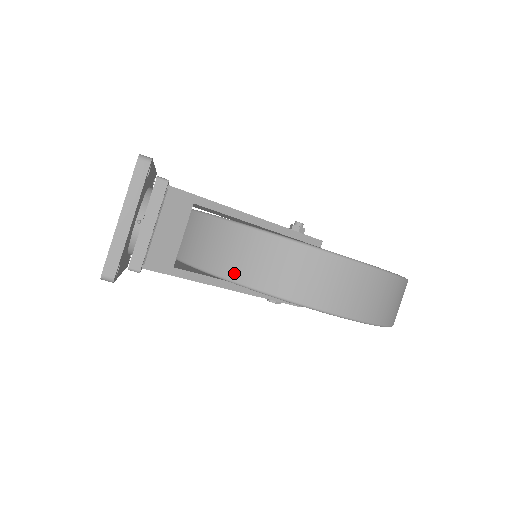
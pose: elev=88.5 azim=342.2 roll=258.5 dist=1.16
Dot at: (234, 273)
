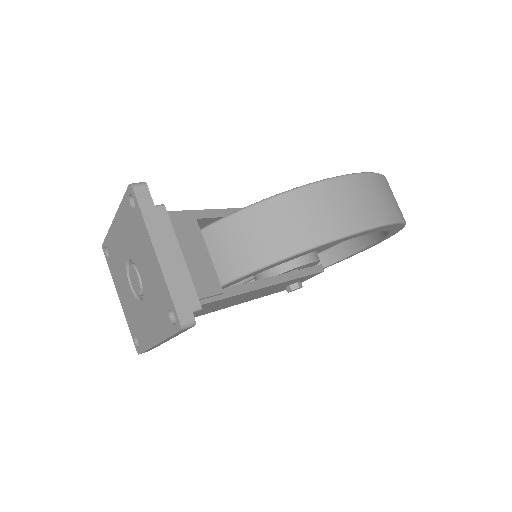
Dot at: (281, 249)
